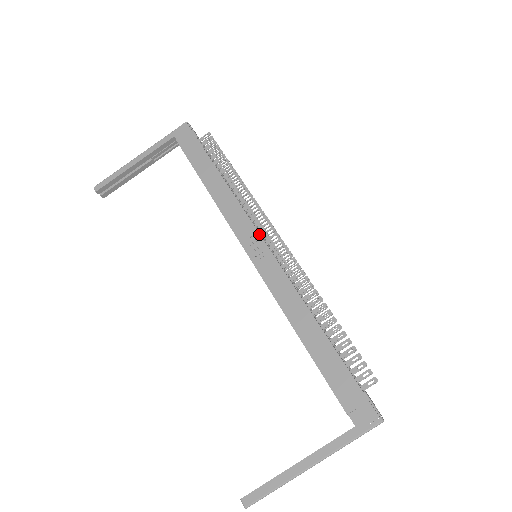
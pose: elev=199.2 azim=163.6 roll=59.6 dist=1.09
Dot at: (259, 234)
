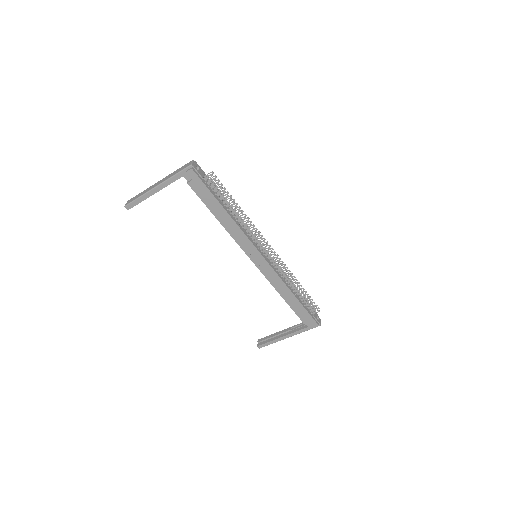
Dot at: (259, 252)
